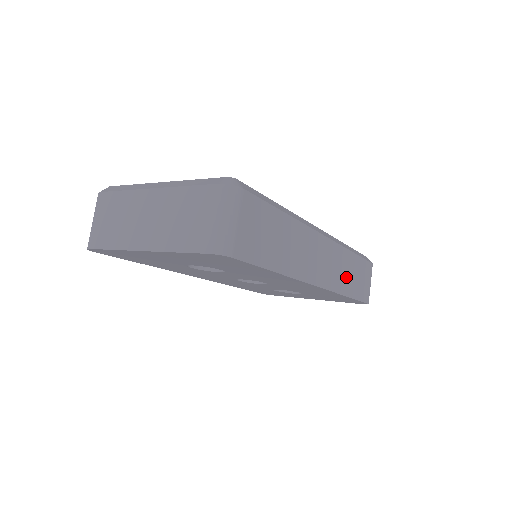
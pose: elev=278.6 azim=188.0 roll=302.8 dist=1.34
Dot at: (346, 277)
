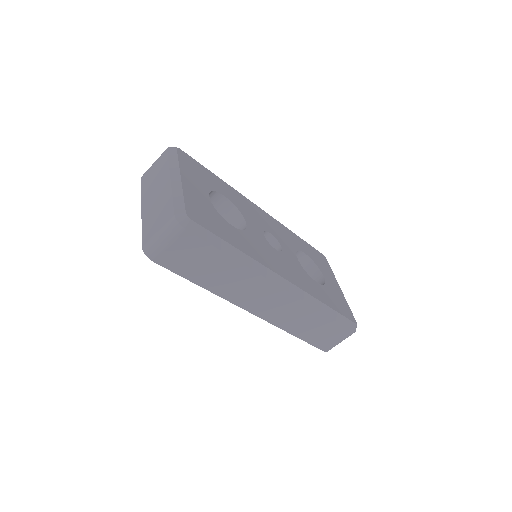
Dot at: (299, 323)
